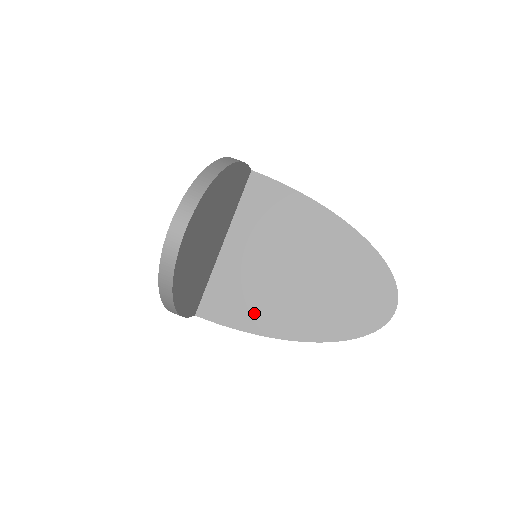
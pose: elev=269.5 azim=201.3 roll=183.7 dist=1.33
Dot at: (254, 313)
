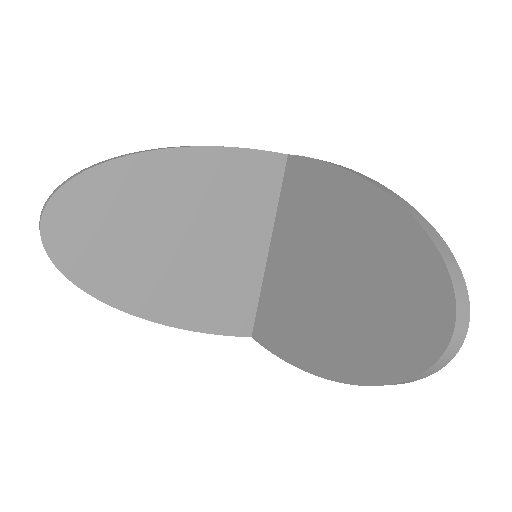
Dot at: (290, 335)
